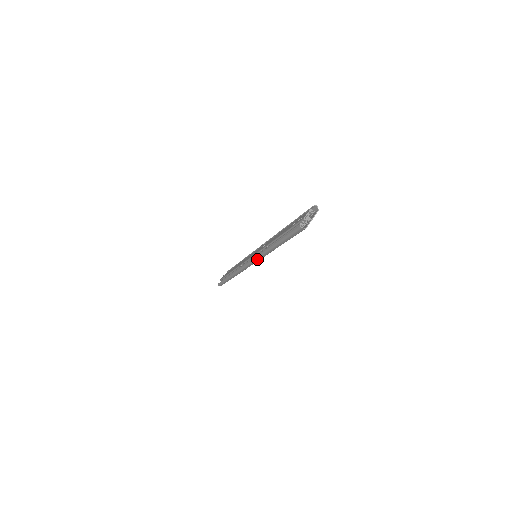
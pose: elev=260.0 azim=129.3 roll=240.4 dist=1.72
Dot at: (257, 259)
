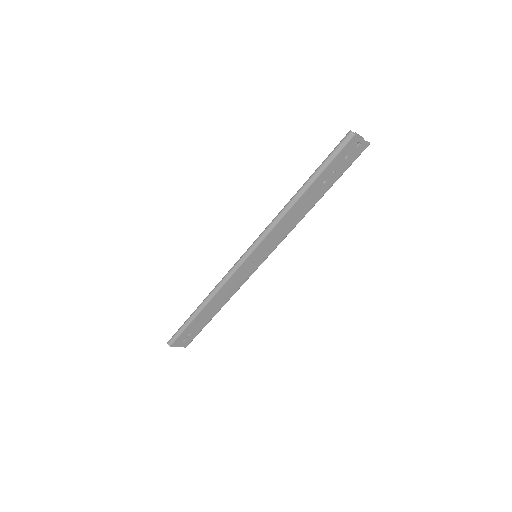
Dot at: (263, 234)
